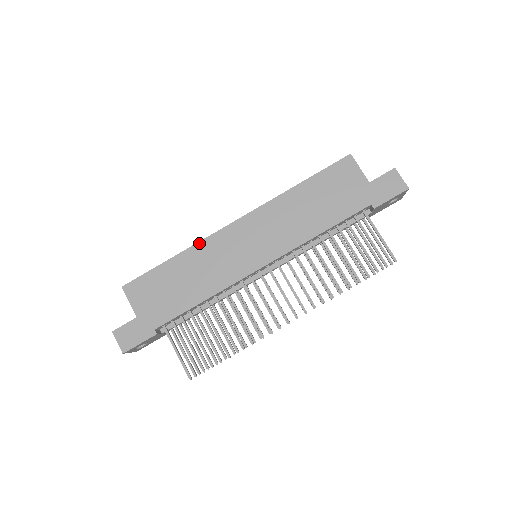
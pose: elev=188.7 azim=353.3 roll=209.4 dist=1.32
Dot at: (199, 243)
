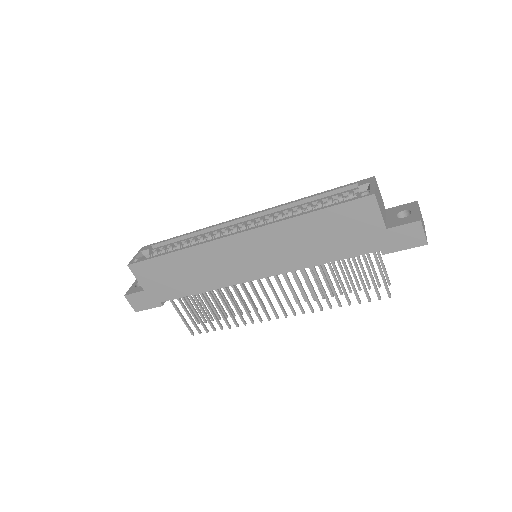
Dot at: (198, 246)
